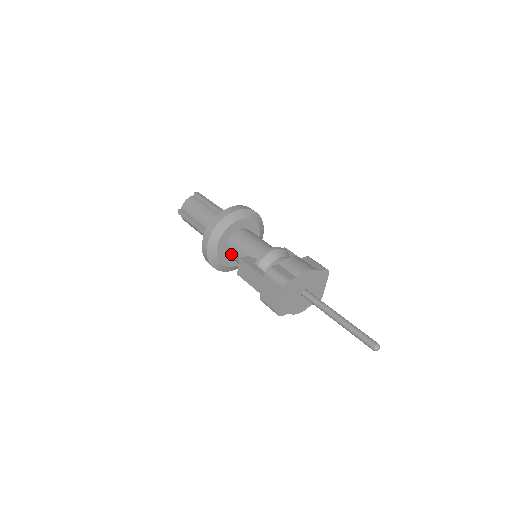
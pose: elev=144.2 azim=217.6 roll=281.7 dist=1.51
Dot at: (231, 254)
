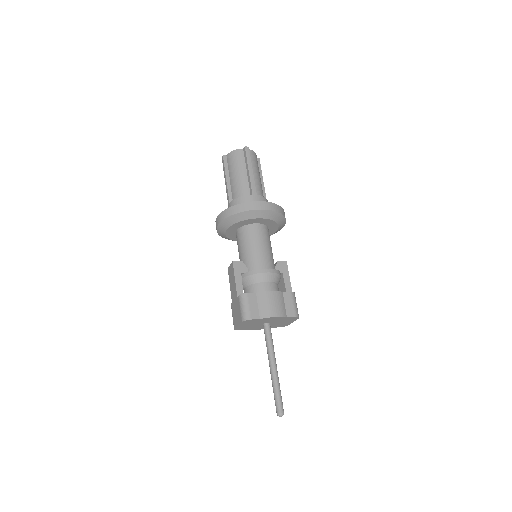
Dot at: (237, 241)
